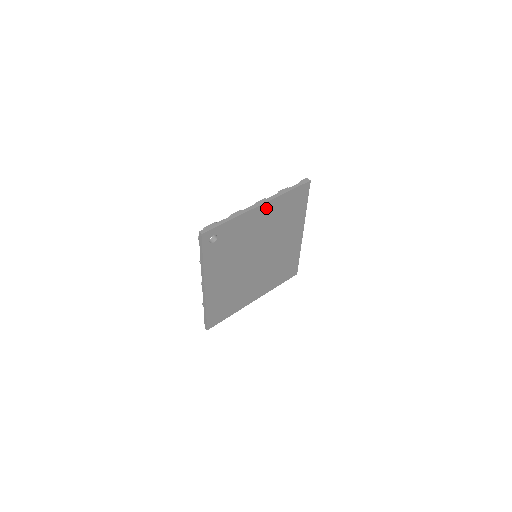
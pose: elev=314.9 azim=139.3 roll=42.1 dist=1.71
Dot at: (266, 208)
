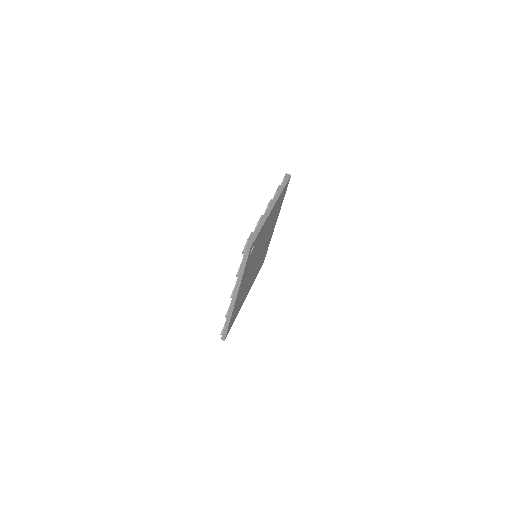
Dot at: (273, 209)
